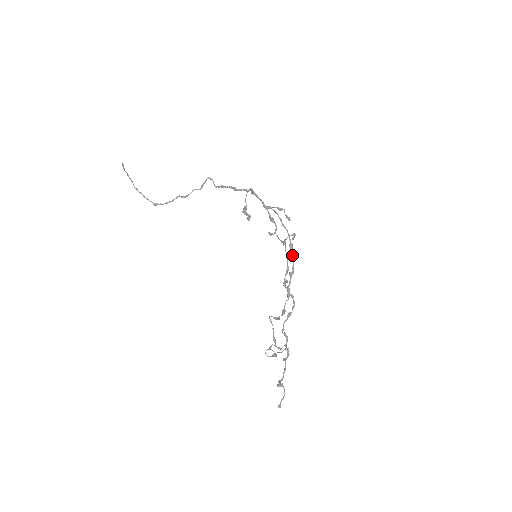
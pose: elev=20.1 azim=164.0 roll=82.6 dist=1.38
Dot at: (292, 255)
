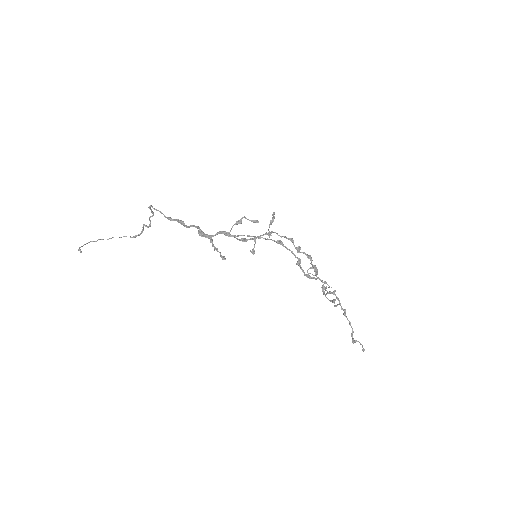
Dot at: occluded
